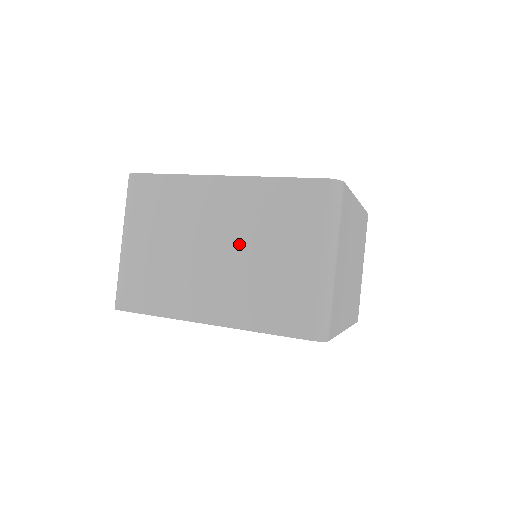
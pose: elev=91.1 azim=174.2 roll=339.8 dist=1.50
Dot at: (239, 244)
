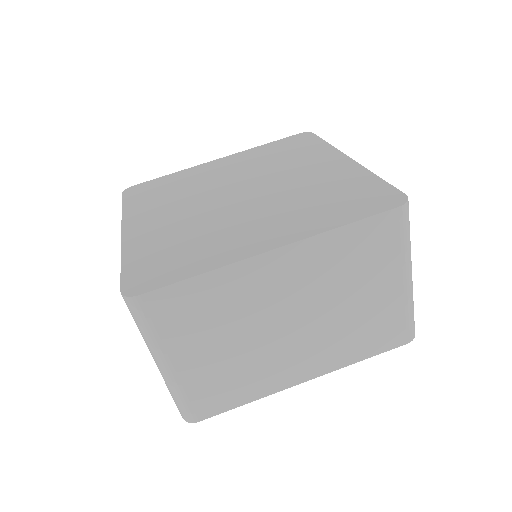
Dot at: (318, 306)
